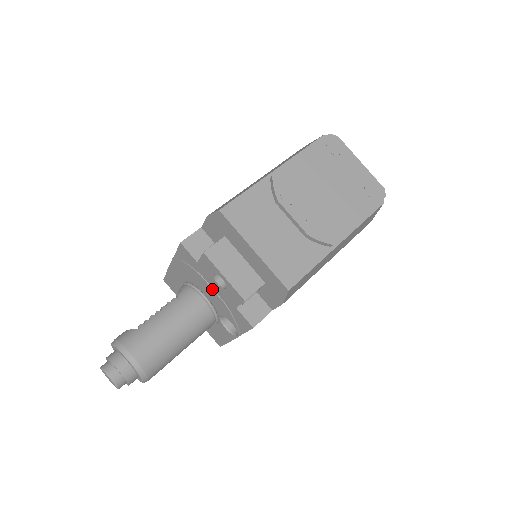
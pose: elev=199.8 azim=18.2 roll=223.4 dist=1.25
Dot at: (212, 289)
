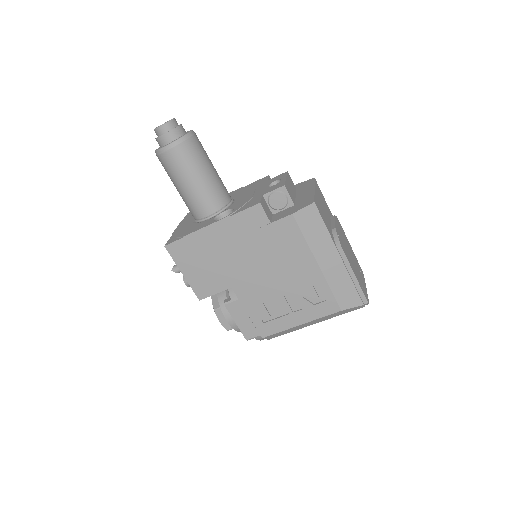
Dot at: (254, 191)
